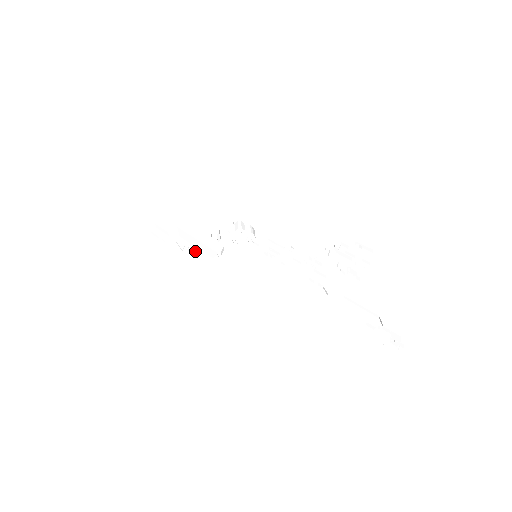
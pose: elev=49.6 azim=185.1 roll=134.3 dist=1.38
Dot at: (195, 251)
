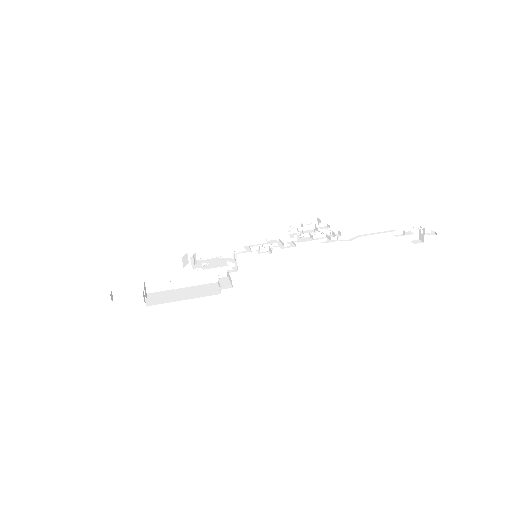
Dot at: (189, 289)
